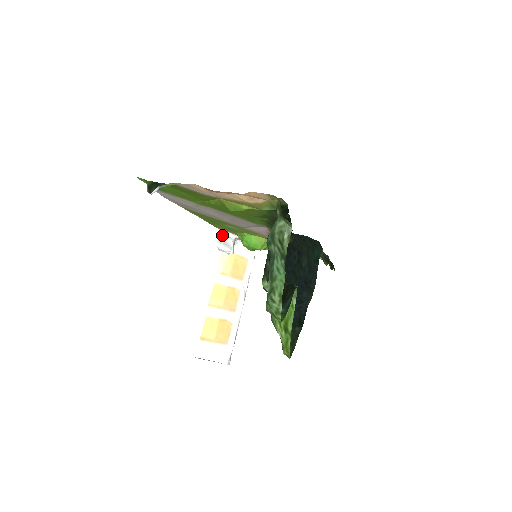
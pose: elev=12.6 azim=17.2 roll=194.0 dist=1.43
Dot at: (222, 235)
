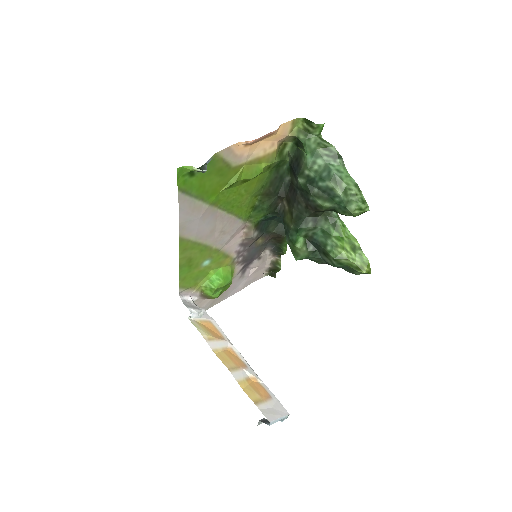
Dot at: (183, 302)
